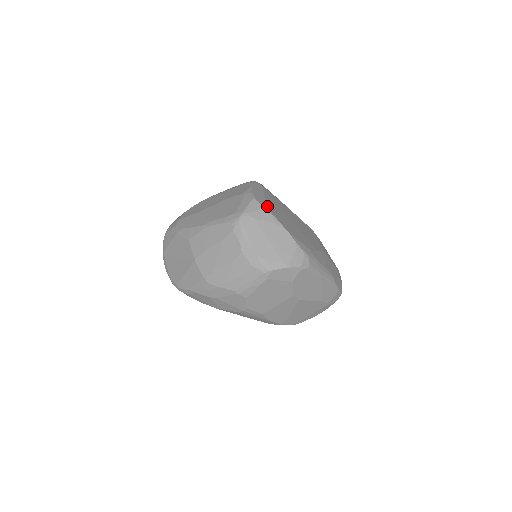
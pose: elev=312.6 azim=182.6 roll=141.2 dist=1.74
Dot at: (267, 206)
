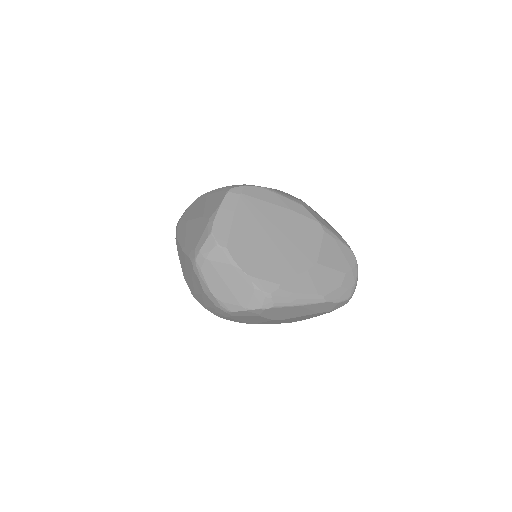
Dot at: (226, 241)
